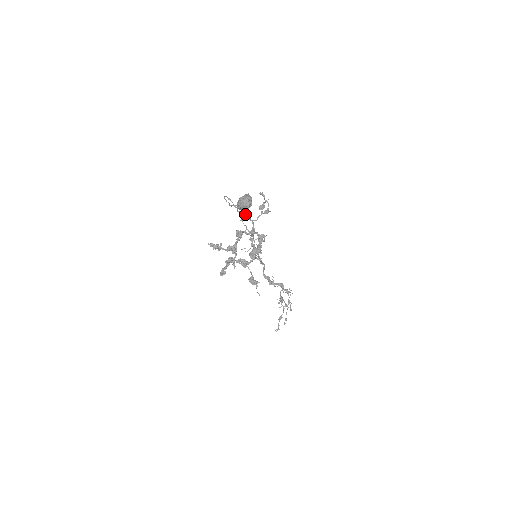
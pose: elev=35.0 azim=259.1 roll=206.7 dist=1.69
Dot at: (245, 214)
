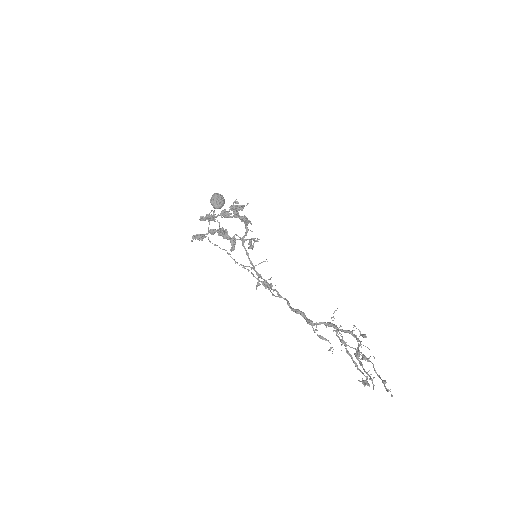
Dot at: occluded
